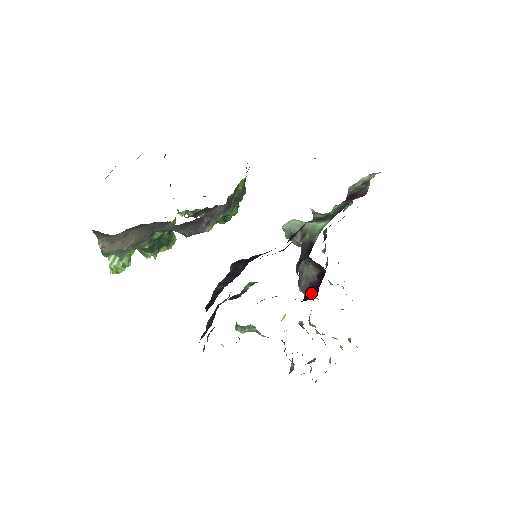
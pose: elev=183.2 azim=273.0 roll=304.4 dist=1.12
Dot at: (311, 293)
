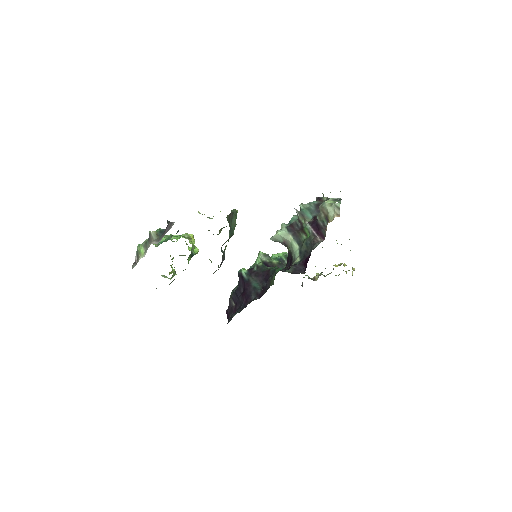
Dot at: occluded
